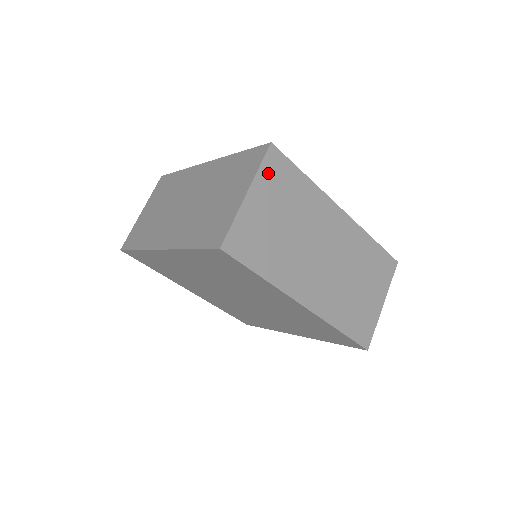
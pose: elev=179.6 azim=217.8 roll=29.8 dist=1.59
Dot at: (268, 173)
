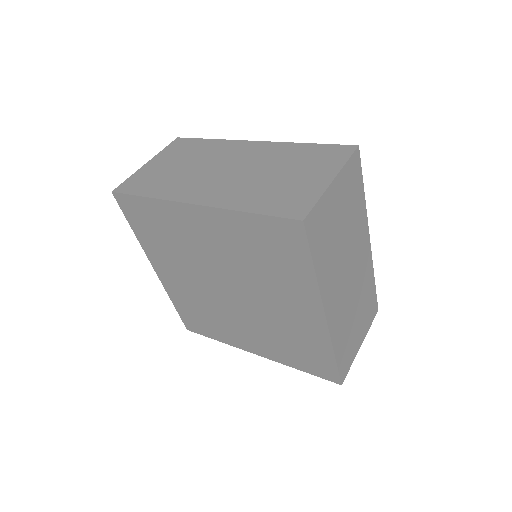
Dot at: (349, 172)
